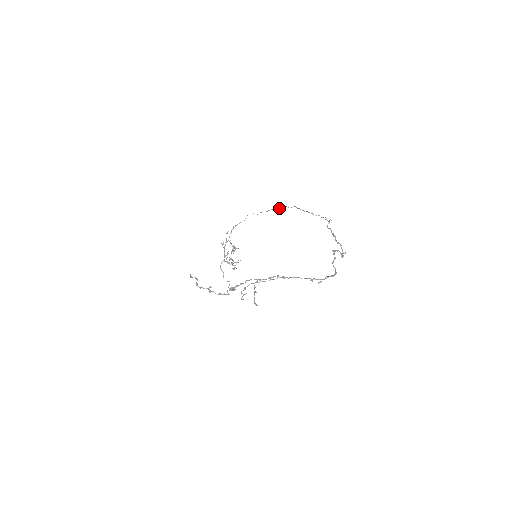
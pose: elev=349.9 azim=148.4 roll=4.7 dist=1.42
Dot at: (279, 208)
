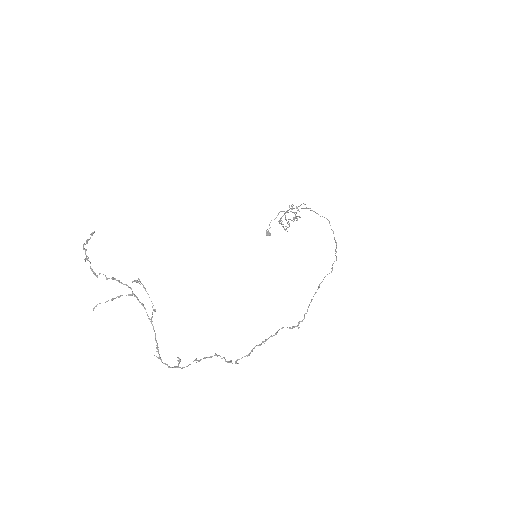
Dot at: (336, 252)
